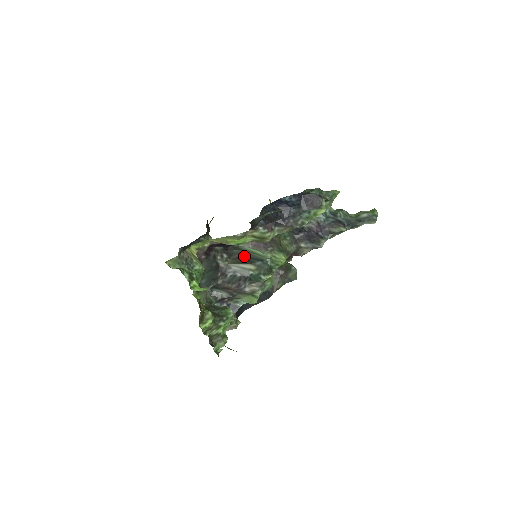
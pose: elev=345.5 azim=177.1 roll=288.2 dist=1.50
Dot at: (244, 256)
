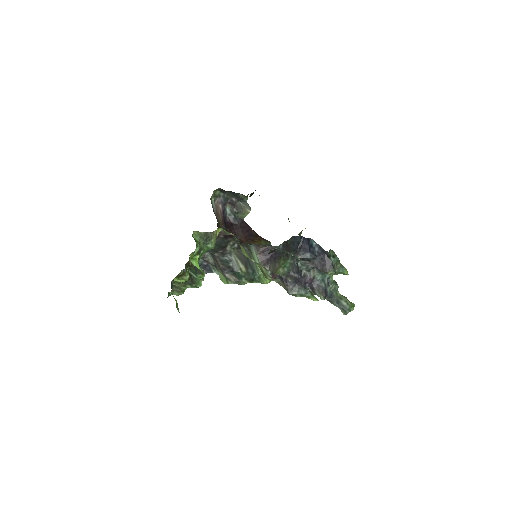
Dot at: occluded
